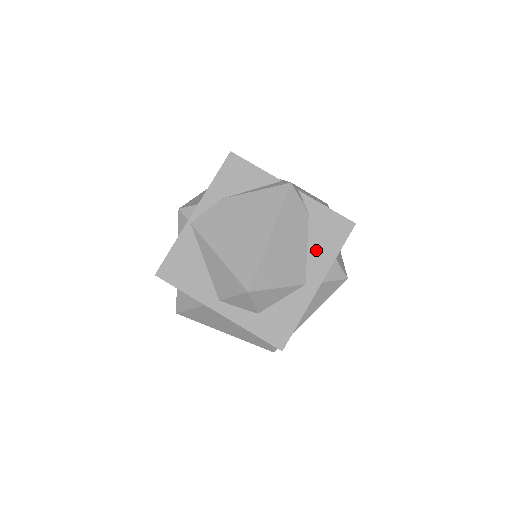
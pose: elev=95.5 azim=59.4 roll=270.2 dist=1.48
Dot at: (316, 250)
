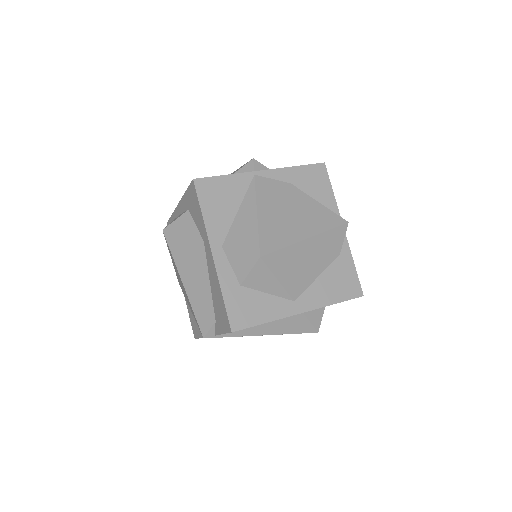
Dot at: (322, 285)
